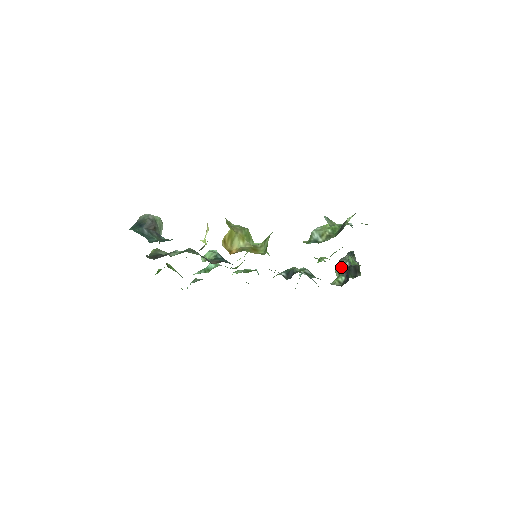
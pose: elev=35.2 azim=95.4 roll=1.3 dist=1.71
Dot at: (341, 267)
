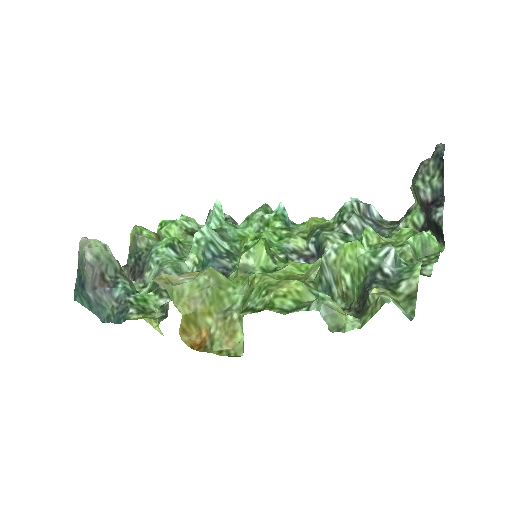
Dot at: (418, 194)
